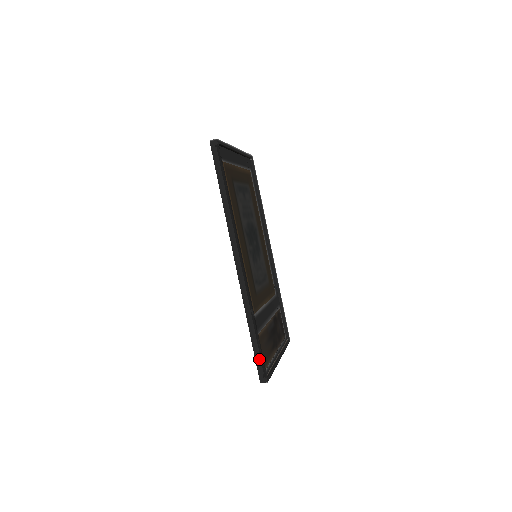
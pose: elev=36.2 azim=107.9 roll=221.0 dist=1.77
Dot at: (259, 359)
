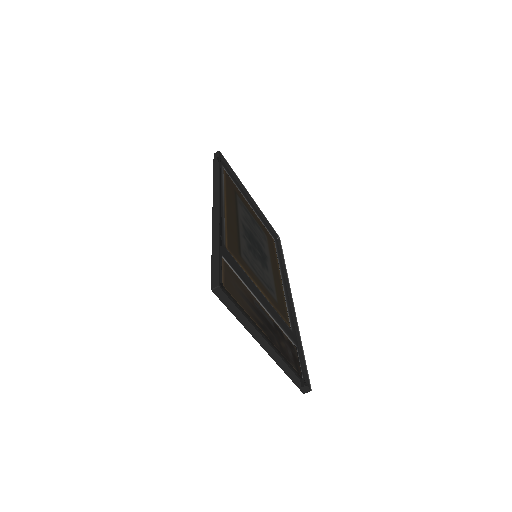
Dot at: (215, 265)
